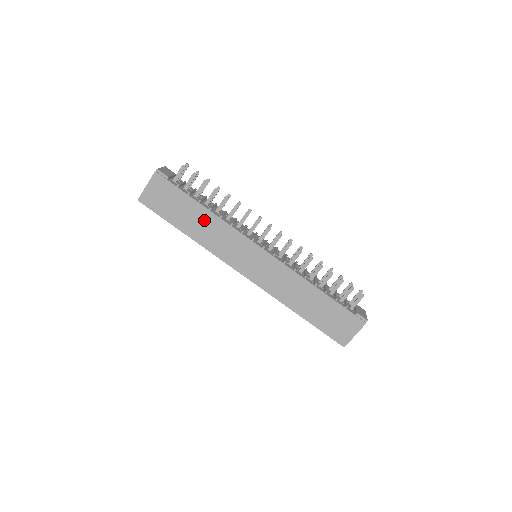
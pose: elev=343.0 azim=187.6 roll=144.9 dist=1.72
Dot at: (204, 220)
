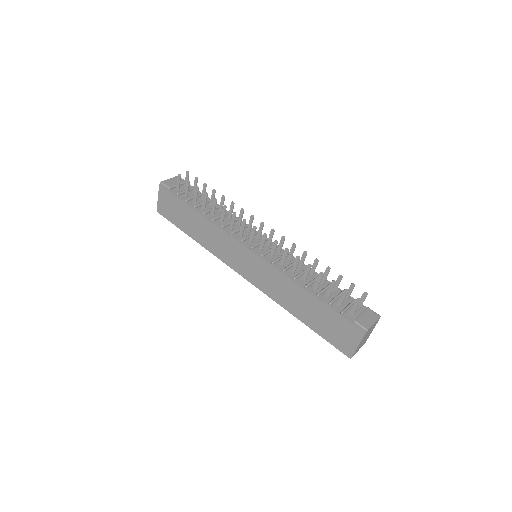
Dot at: (201, 225)
